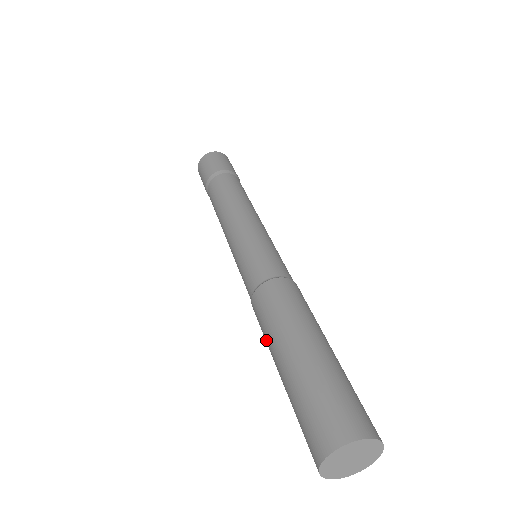
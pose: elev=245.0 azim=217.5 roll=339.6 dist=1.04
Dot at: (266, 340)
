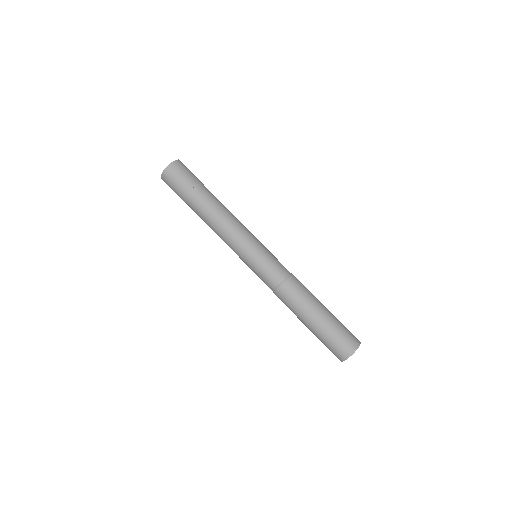
Dot at: occluded
